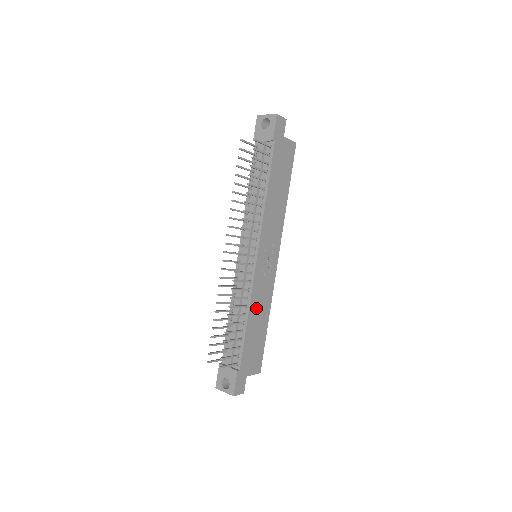
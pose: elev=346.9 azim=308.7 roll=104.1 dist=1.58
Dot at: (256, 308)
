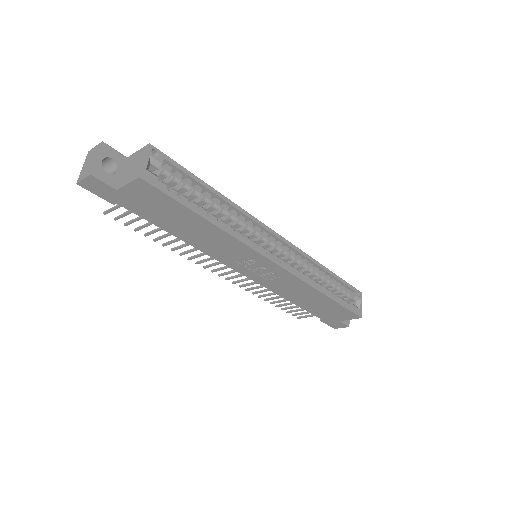
Dot at: (293, 294)
